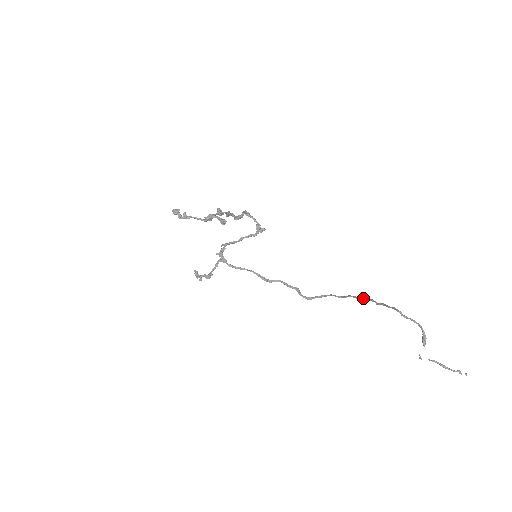
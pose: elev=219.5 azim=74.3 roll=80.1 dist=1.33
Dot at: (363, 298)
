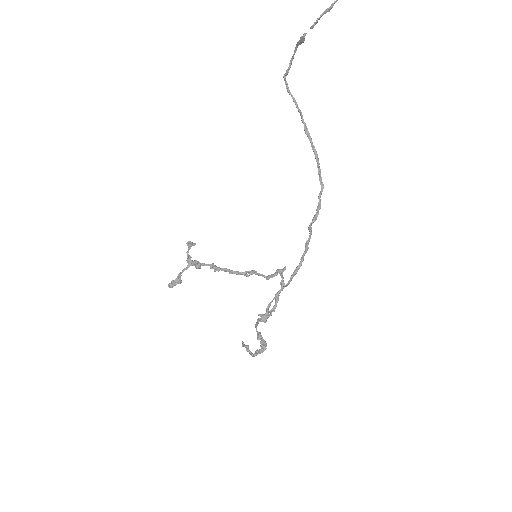
Dot at: (307, 135)
